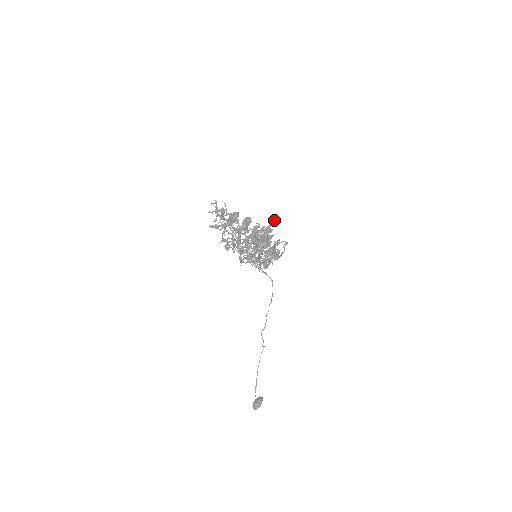
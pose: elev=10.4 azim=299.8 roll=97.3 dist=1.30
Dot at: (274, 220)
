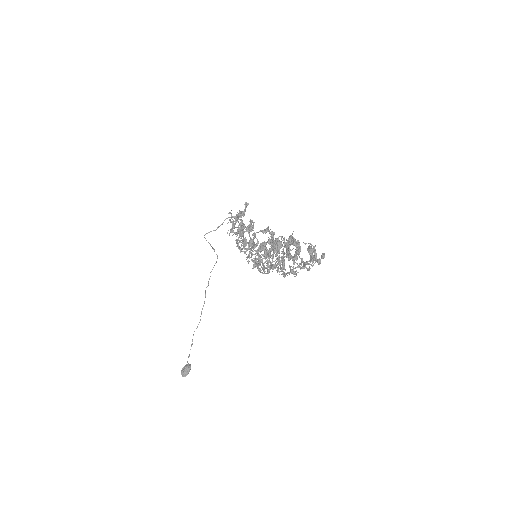
Dot at: (248, 204)
